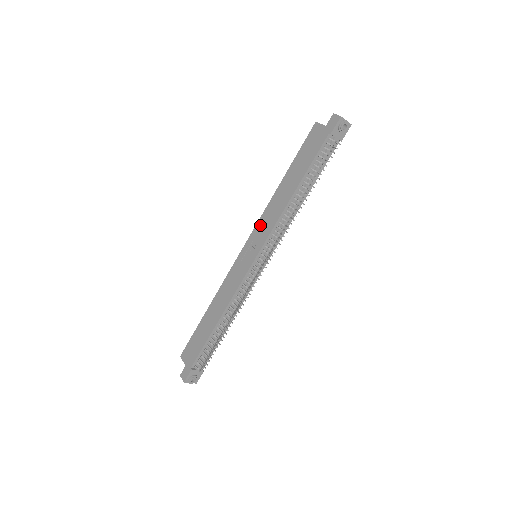
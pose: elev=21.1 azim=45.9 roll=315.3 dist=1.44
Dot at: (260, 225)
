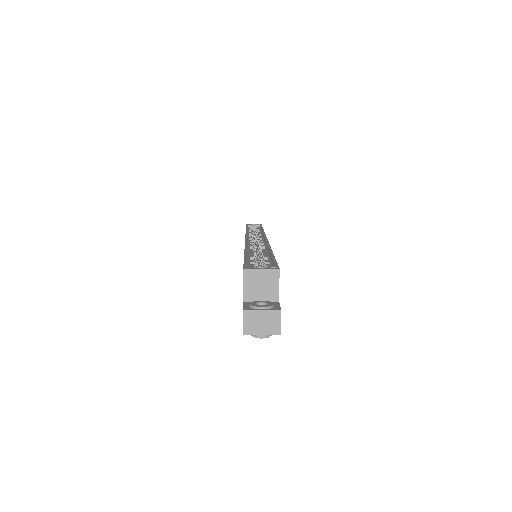
Dot at: occluded
